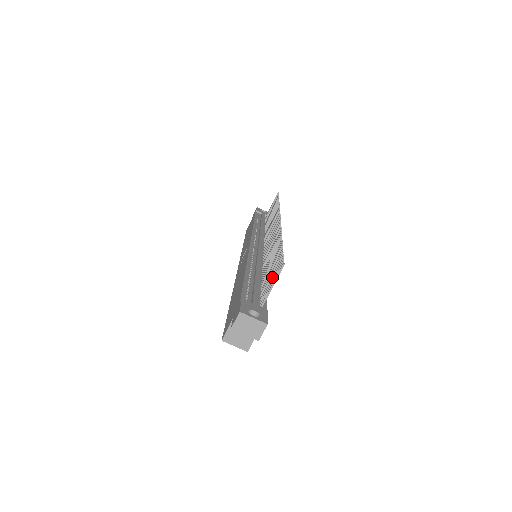
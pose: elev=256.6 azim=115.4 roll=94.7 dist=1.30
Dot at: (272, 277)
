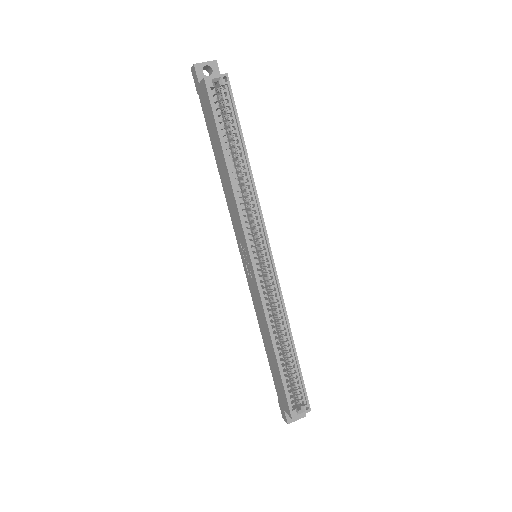
Dot at: occluded
